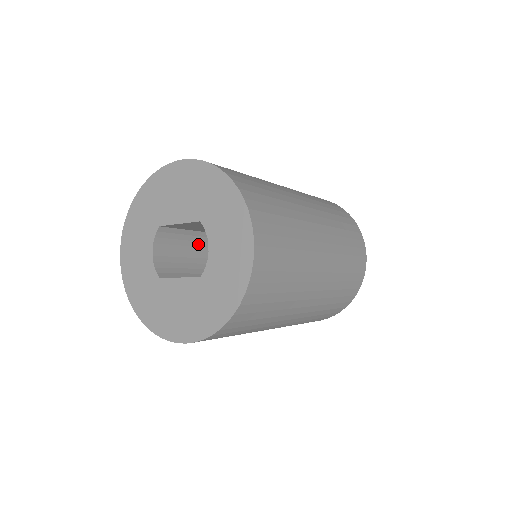
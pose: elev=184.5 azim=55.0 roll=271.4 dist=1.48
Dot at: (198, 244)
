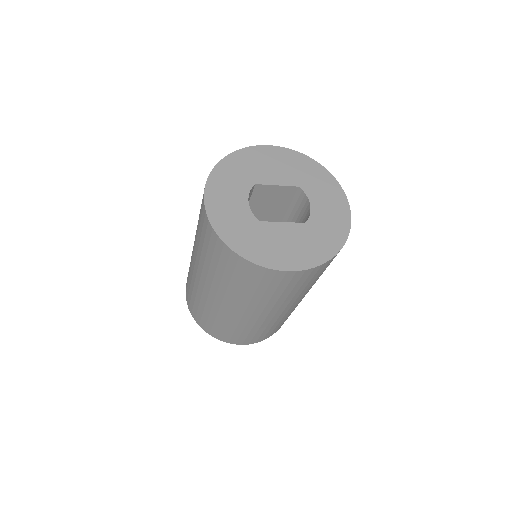
Dot at: occluded
